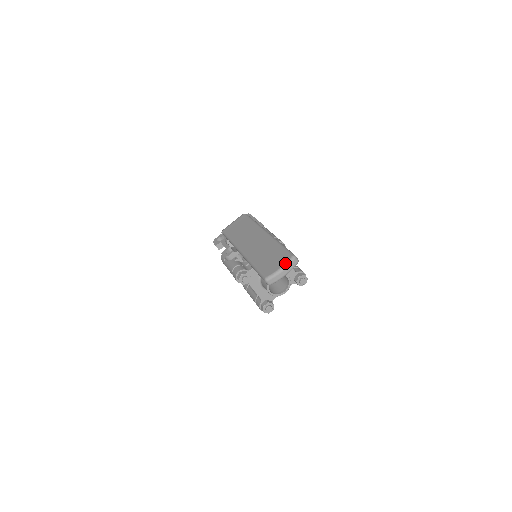
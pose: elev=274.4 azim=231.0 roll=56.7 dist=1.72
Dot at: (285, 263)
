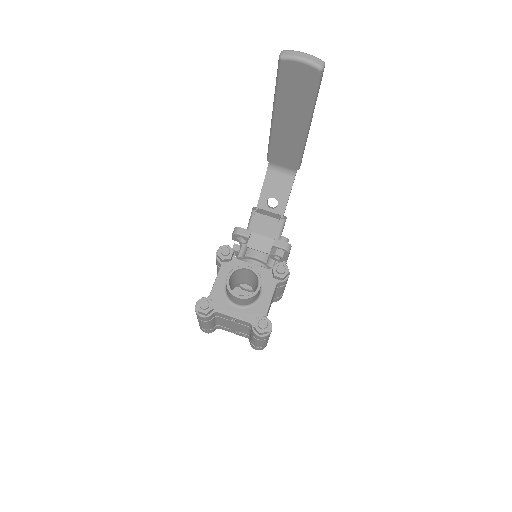
Dot at: (312, 56)
